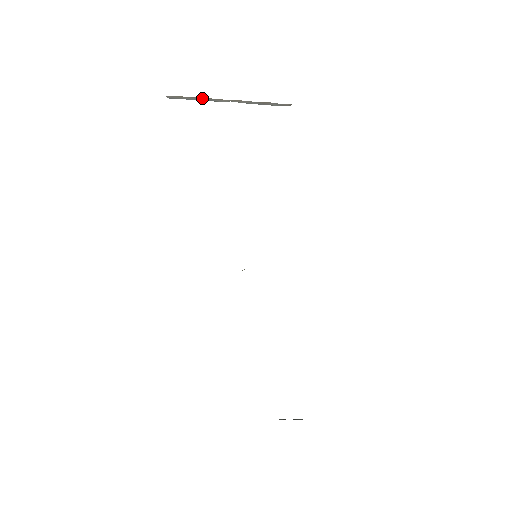
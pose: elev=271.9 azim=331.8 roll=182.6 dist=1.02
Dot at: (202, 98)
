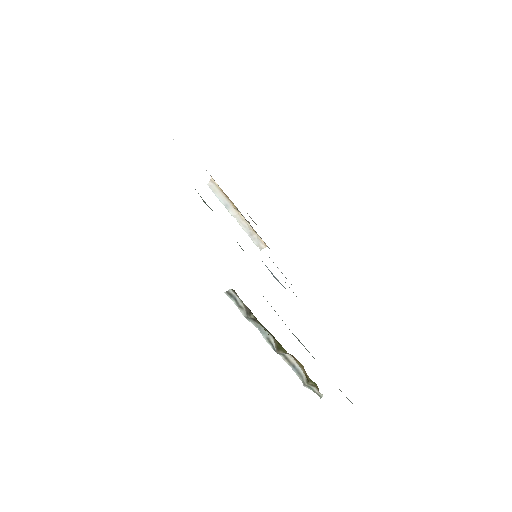
Dot at: (226, 201)
